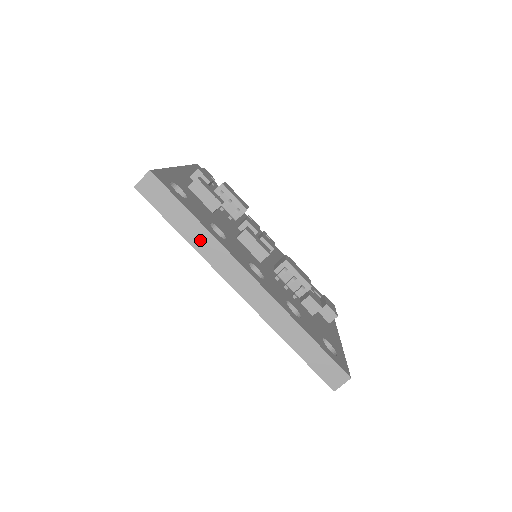
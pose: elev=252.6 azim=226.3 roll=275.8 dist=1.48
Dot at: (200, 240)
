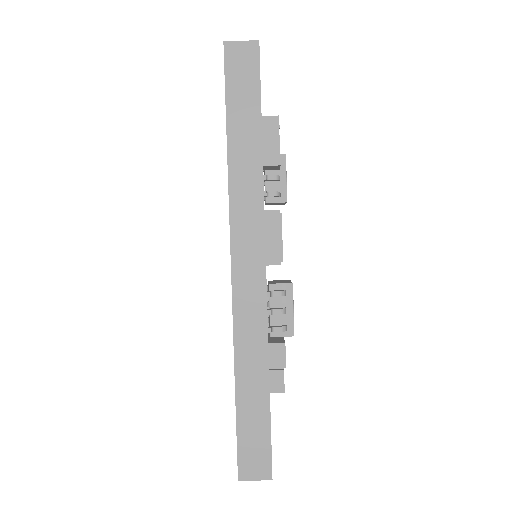
Dot at: (244, 167)
